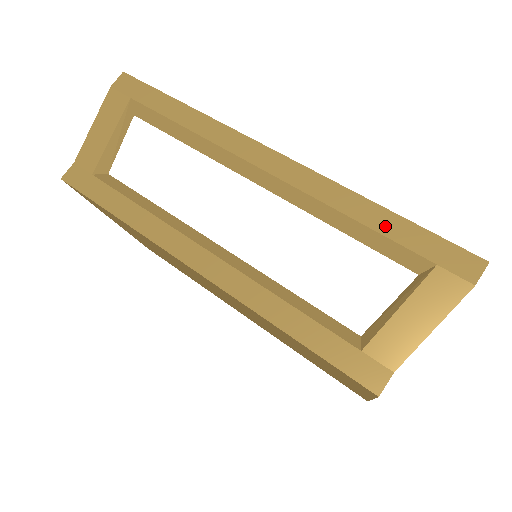
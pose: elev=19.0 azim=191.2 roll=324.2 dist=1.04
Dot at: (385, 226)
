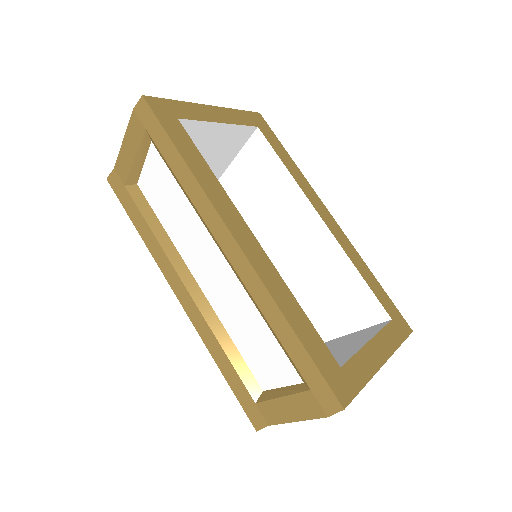
Dot at: (288, 344)
